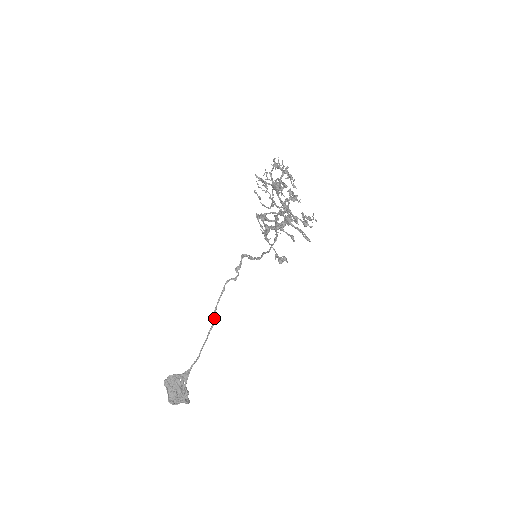
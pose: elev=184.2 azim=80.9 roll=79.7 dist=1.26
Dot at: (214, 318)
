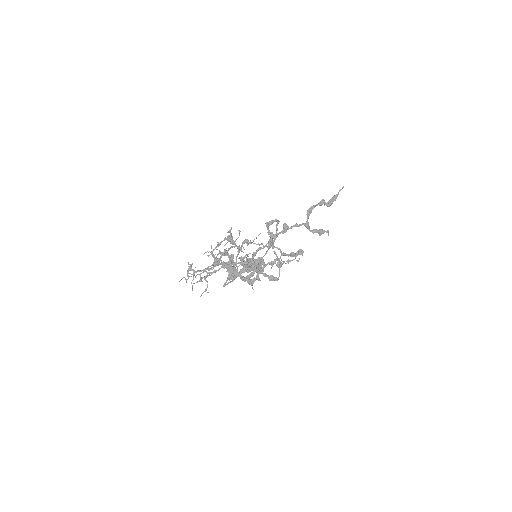
Dot at: occluded
